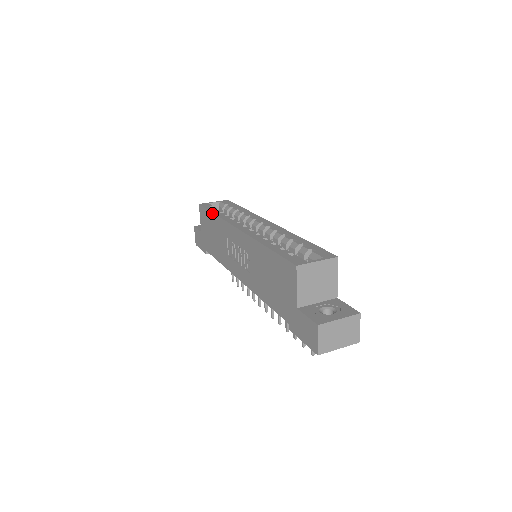
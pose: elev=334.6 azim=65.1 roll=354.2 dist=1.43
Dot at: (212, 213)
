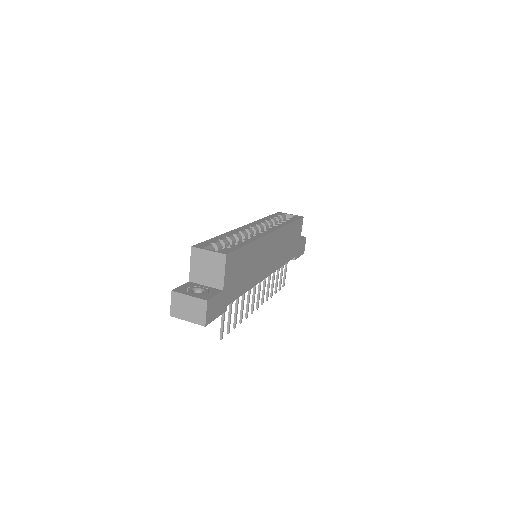
Dot at: (265, 217)
